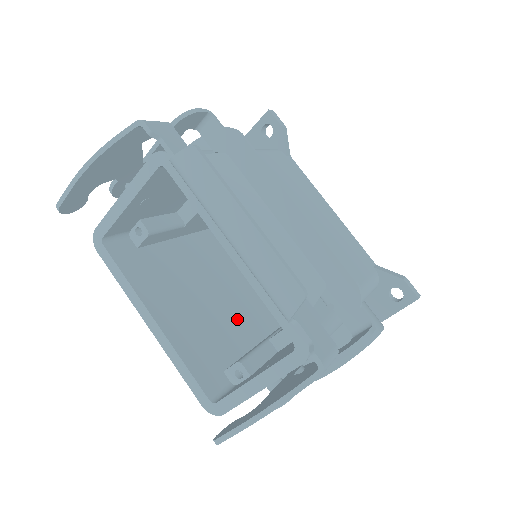
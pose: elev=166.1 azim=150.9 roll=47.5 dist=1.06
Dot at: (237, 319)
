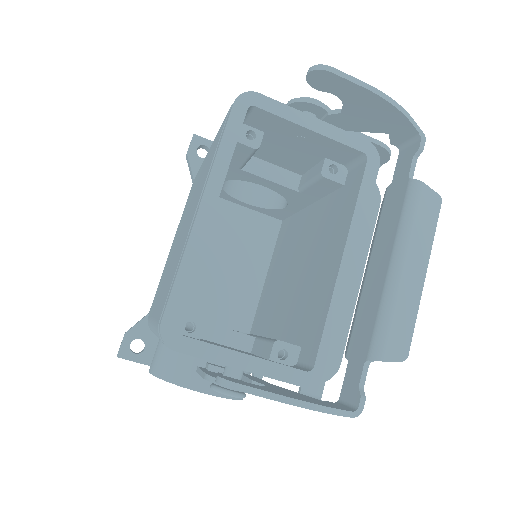
Dot at: occluded
